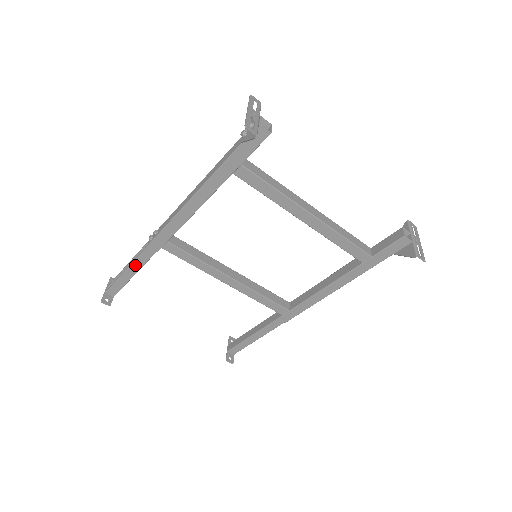
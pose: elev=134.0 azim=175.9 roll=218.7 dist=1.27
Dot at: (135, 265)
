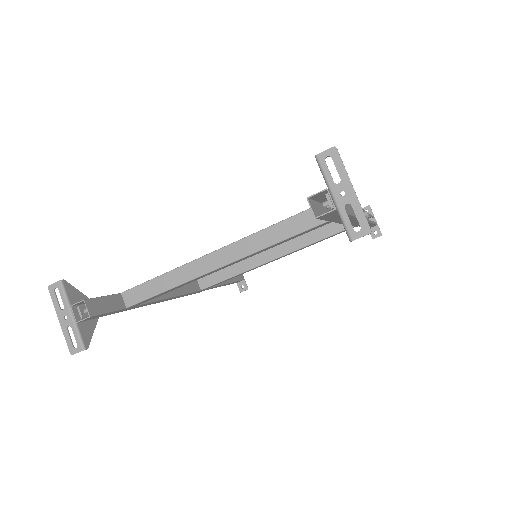
Dot at: occluded
